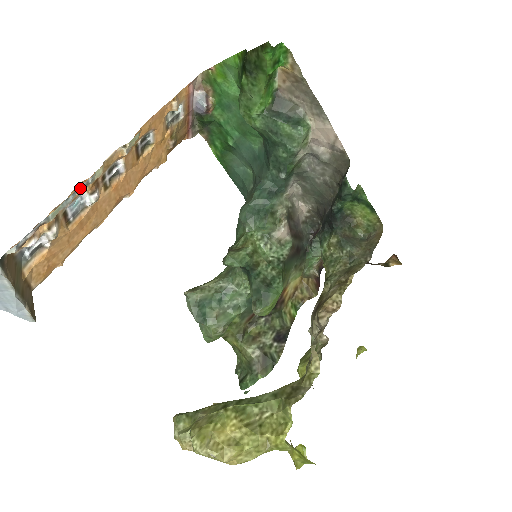
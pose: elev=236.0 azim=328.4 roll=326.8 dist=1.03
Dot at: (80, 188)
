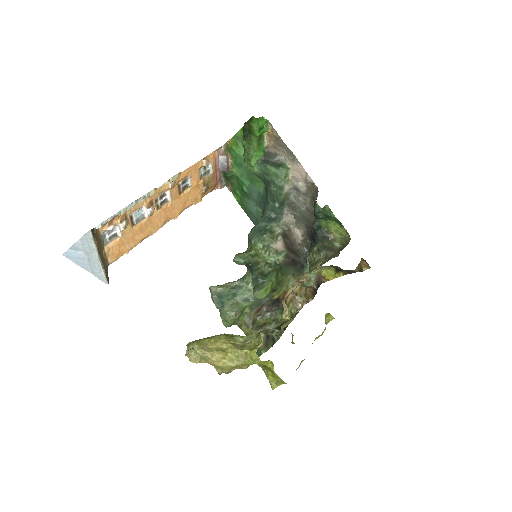
Dot at: (140, 199)
